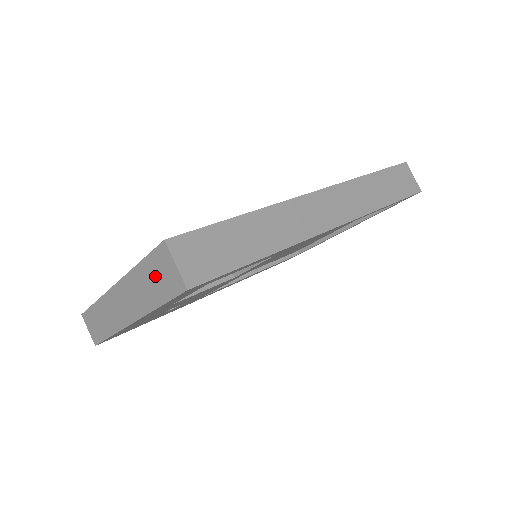
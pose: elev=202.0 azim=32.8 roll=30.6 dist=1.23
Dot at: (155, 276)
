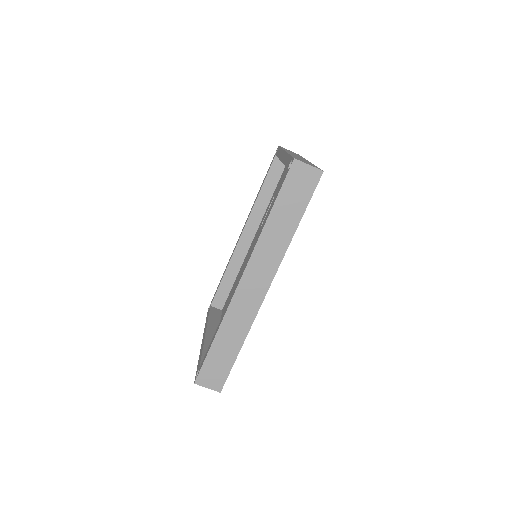
Dot at: occluded
